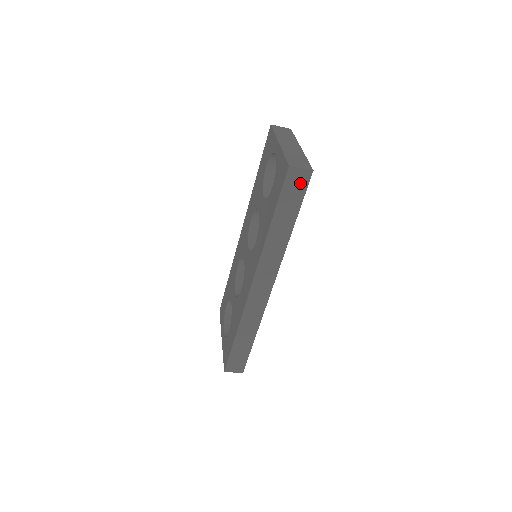
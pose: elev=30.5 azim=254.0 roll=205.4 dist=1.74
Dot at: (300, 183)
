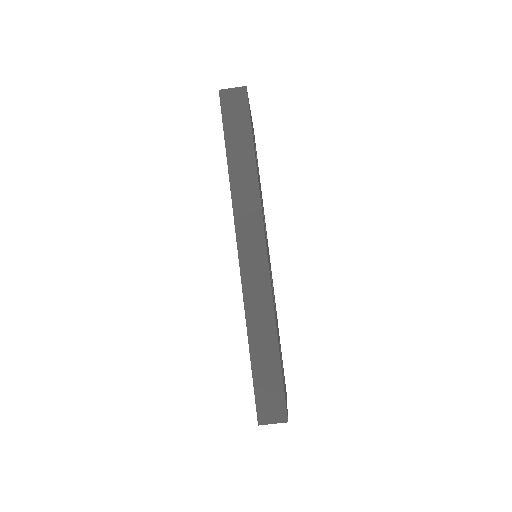
Dot at: (239, 104)
